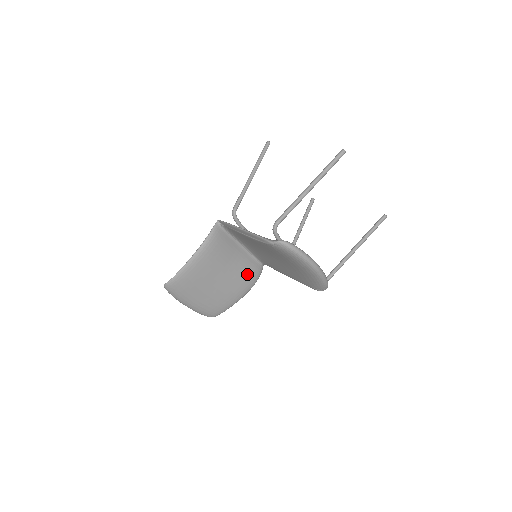
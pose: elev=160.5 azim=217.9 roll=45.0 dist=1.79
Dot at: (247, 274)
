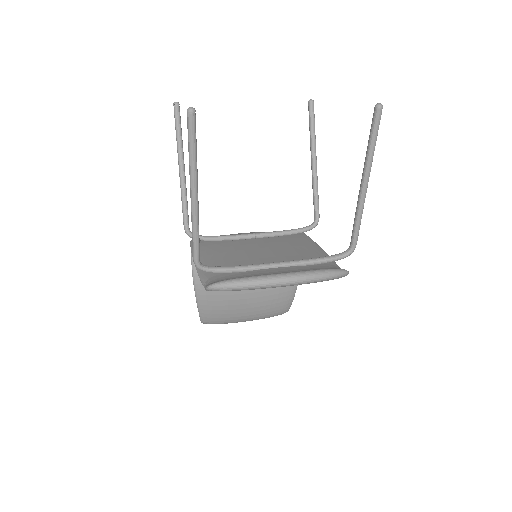
Dot at: occluded
